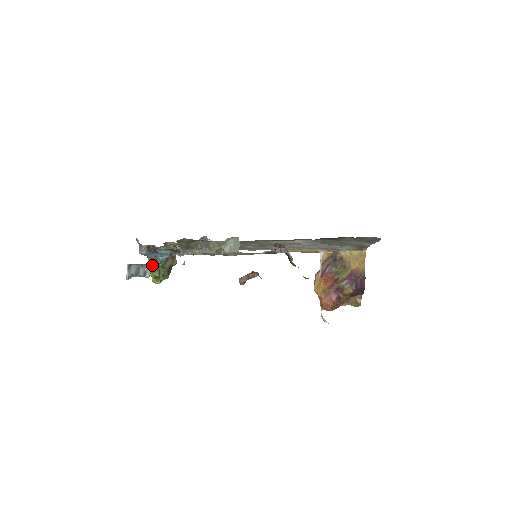
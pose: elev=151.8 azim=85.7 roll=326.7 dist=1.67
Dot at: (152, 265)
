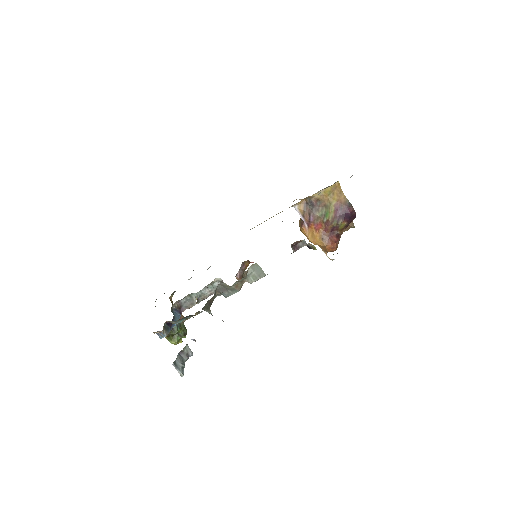
Dot at: (169, 335)
